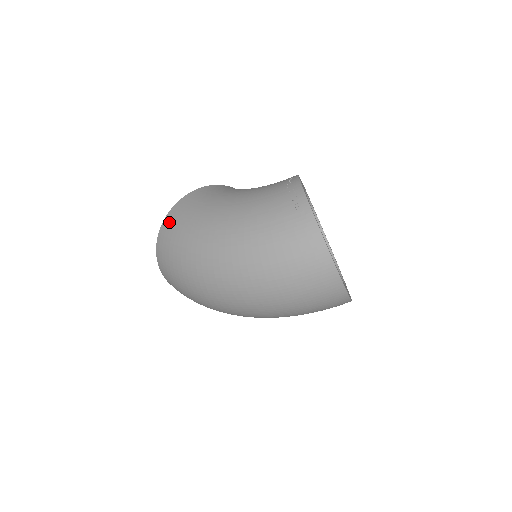
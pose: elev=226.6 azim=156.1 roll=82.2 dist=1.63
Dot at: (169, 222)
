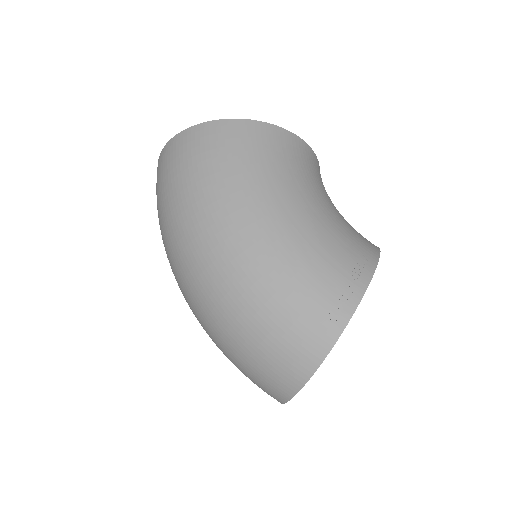
Dot at: (215, 133)
